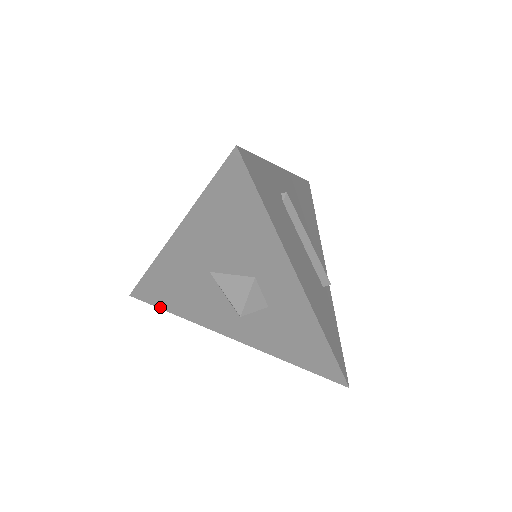
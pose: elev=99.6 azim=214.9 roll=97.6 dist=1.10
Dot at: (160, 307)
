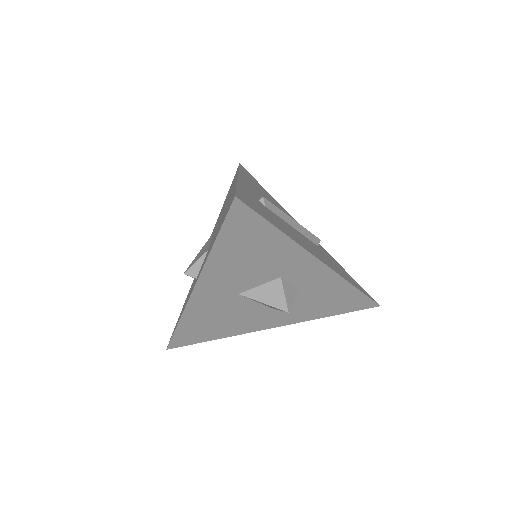
Dot at: (199, 342)
